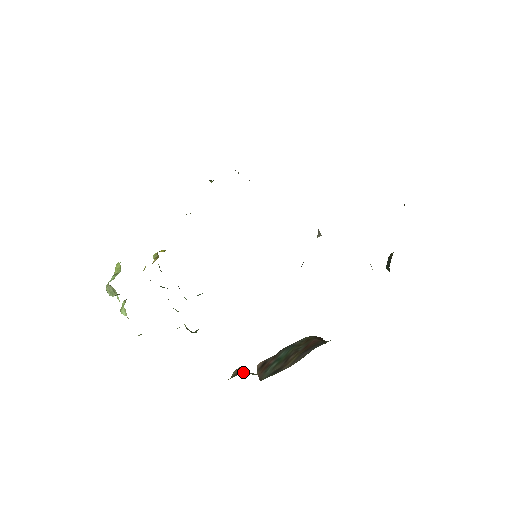
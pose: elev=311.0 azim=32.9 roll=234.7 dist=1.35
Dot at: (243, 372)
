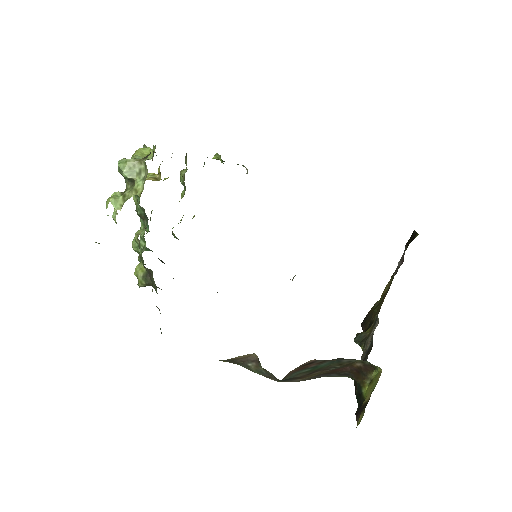
Dot at: (244, 361)
